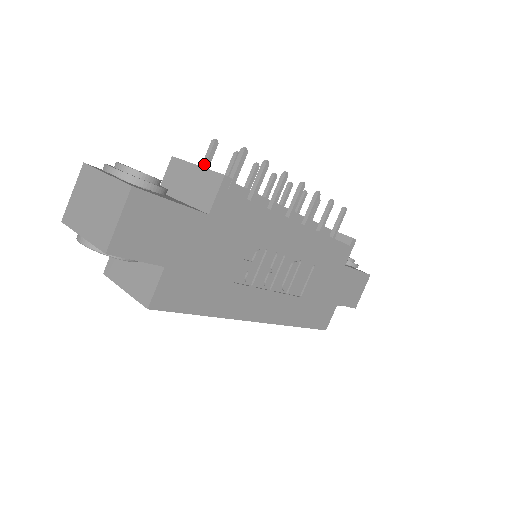
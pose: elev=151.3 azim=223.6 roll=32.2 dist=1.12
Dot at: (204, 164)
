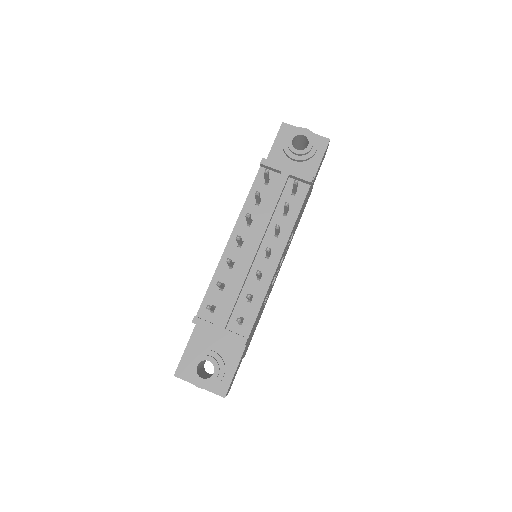
Dot at: occluded
